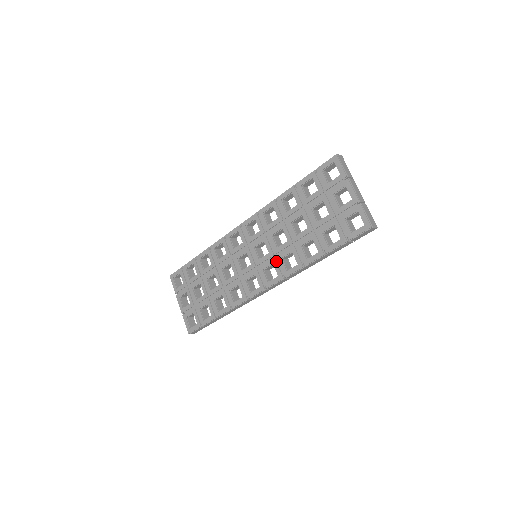
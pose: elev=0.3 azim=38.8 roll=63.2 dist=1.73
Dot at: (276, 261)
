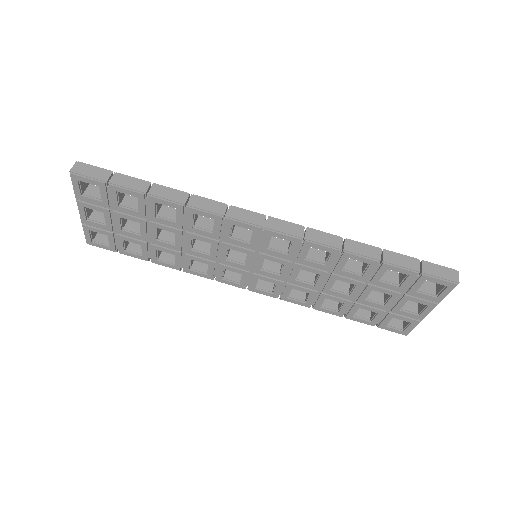
Dot at: (282, 285)
